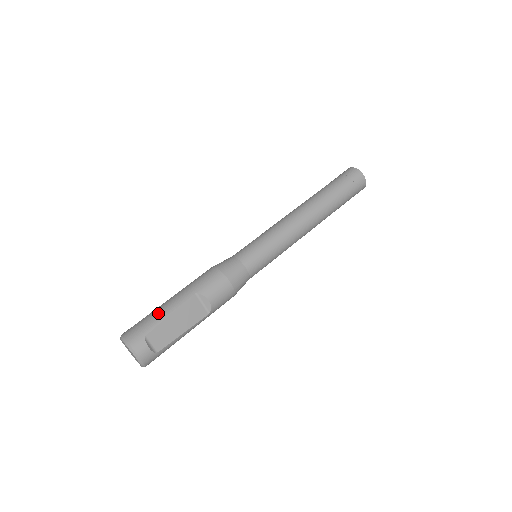
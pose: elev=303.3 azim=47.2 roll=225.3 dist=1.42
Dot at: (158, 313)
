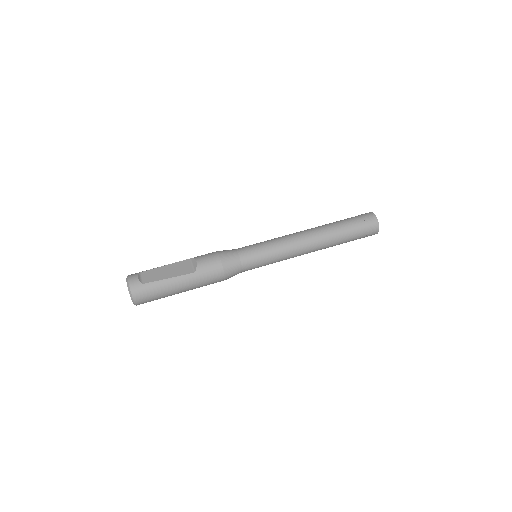
Dot at: occluded
